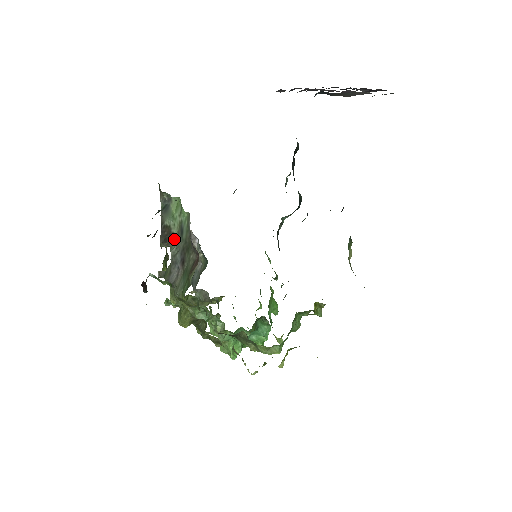
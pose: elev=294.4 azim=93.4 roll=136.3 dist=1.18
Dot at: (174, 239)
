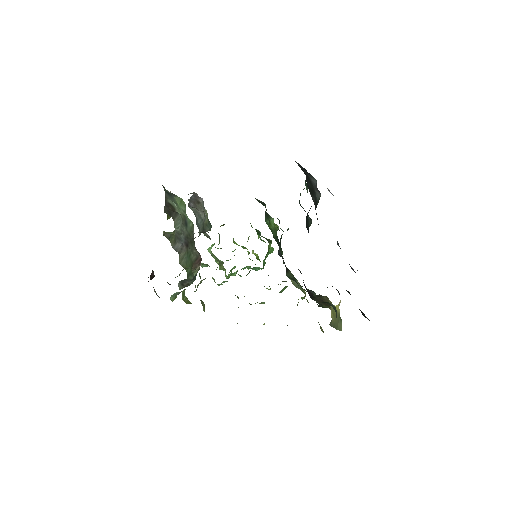
Dot at: (178, 218)
